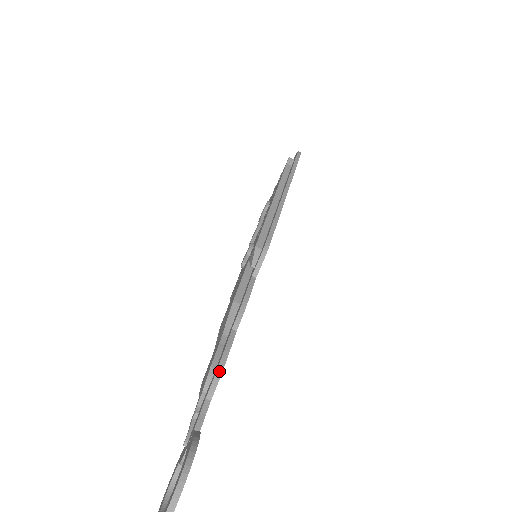
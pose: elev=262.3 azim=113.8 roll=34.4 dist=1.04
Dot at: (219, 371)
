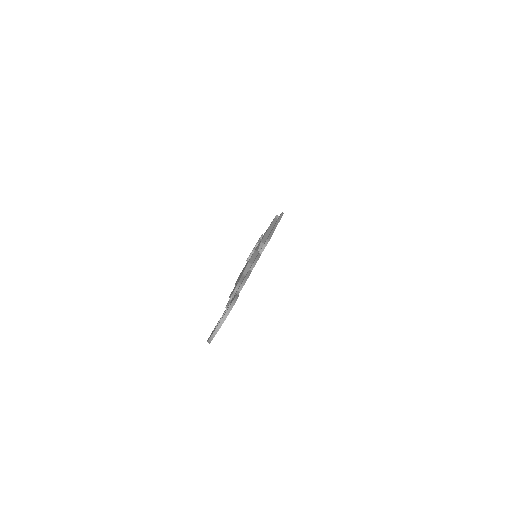
Dot at: (244, 281)
